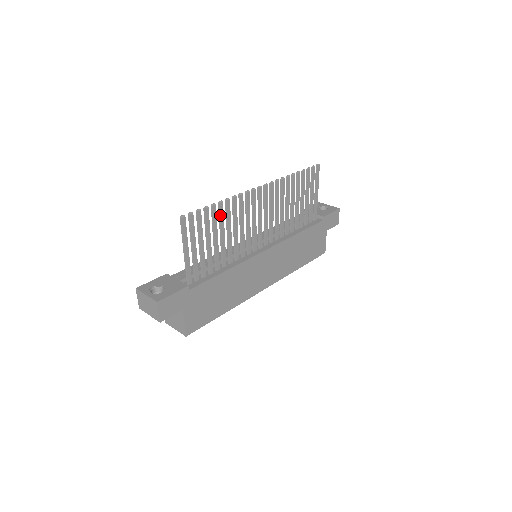
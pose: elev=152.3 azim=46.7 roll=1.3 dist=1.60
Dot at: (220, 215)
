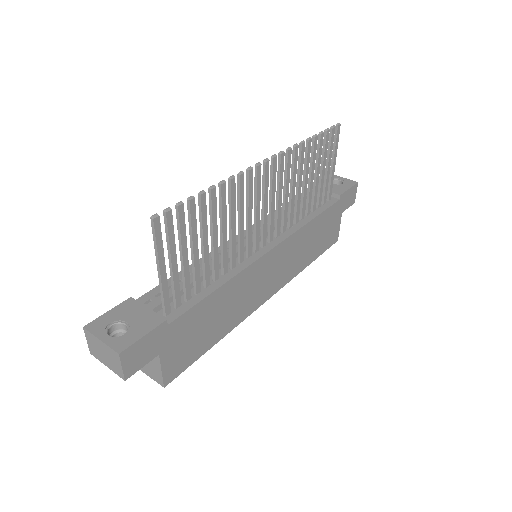
Dot at: (211, 207)
